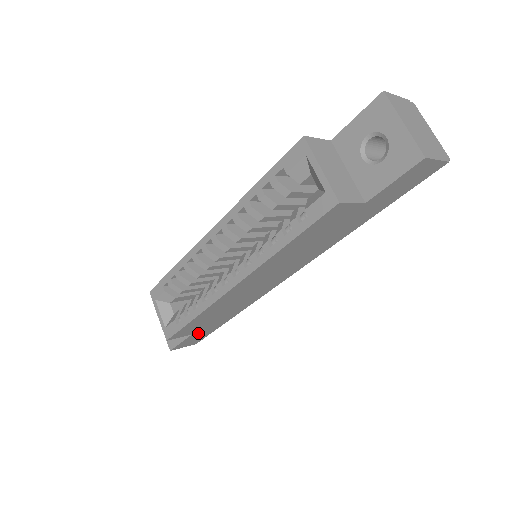
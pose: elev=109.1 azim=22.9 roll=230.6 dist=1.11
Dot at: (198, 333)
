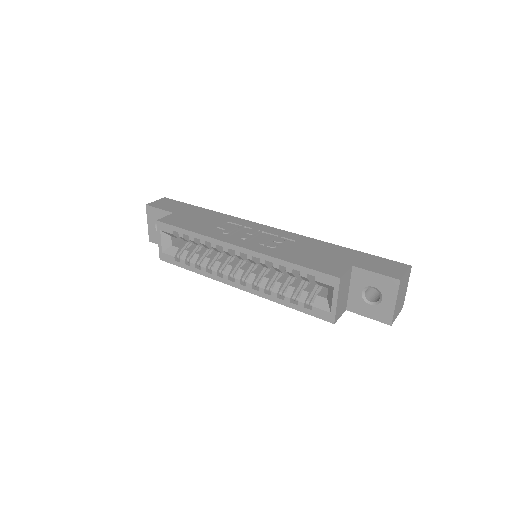
Dot at: occluded
